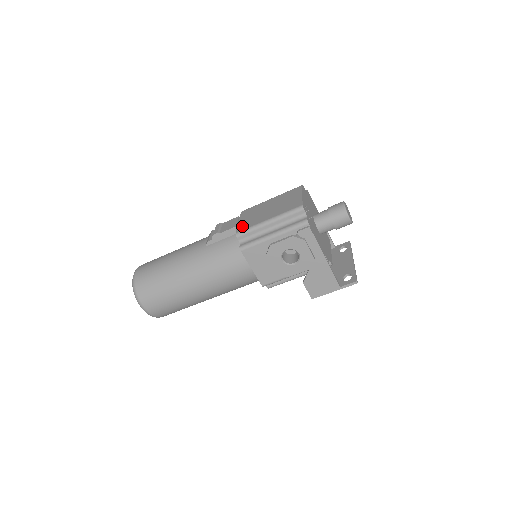
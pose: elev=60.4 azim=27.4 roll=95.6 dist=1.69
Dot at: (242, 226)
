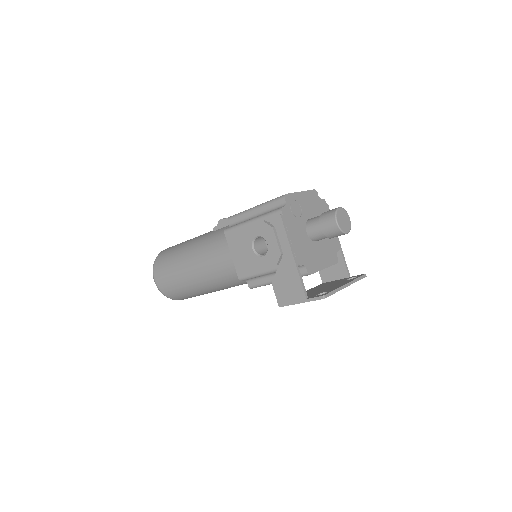
Dot at: occluded
